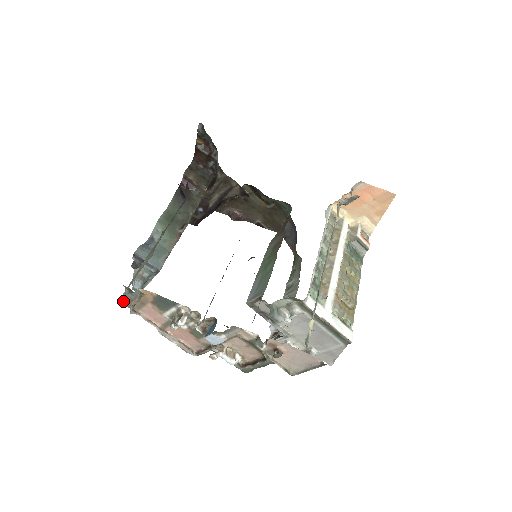
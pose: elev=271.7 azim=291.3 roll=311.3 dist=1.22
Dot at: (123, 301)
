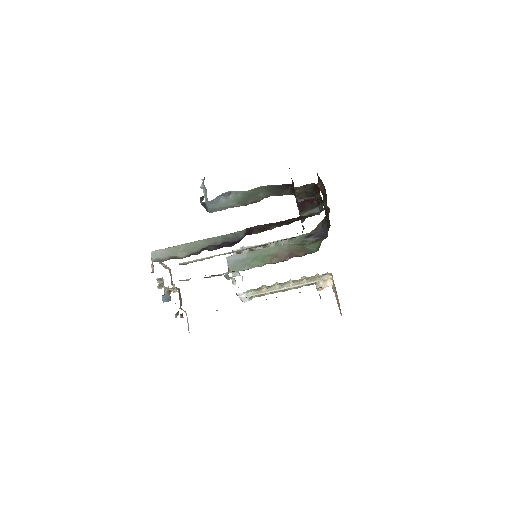
Dot at: (152, 255)
